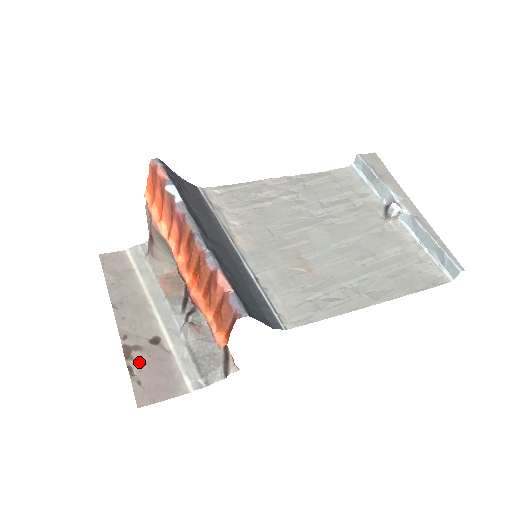
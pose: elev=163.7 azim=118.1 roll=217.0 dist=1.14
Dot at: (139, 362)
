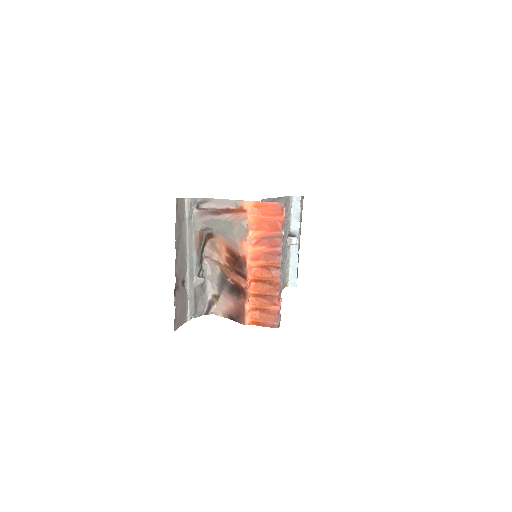
Dot at: (177, 299)
